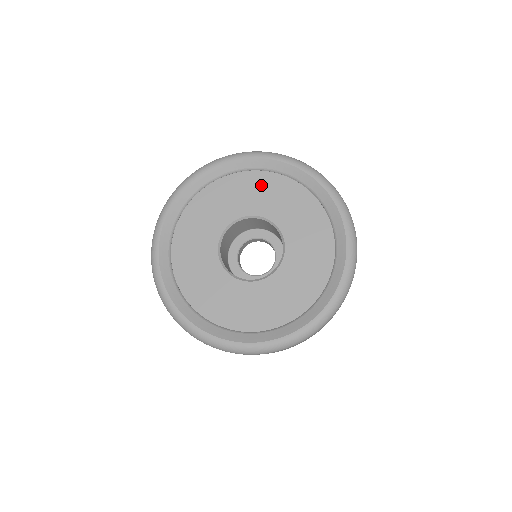
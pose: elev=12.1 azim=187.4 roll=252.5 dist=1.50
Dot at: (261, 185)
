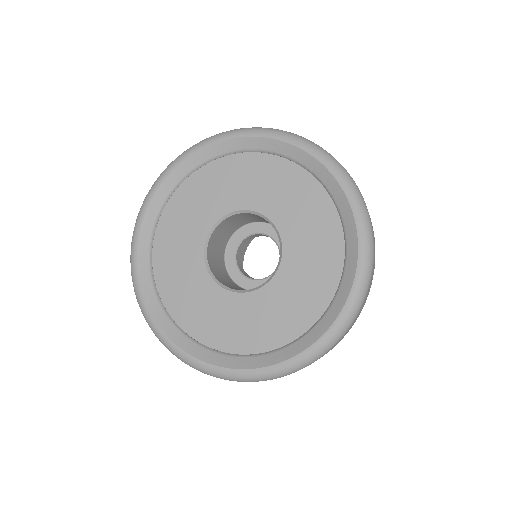
Dot at: (236, 172)
